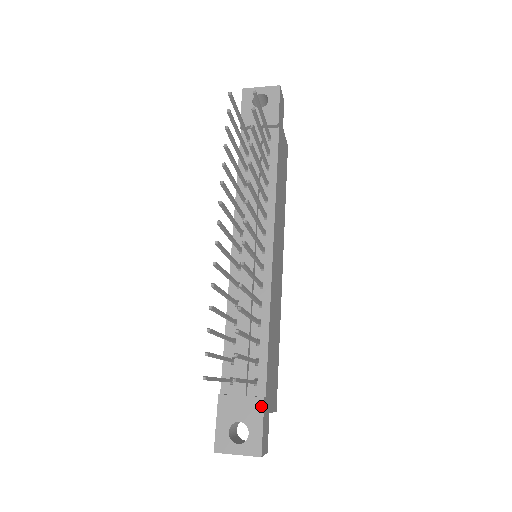
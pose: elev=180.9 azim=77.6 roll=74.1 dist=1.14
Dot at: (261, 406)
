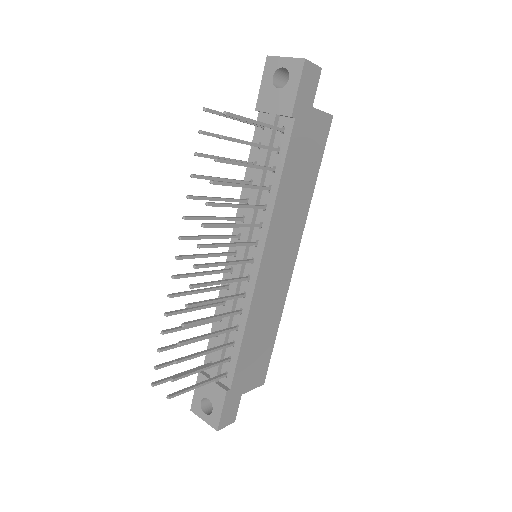
Dot at: (223, 396)
